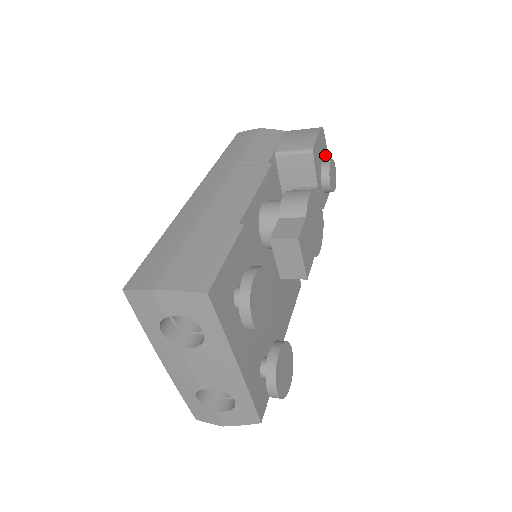
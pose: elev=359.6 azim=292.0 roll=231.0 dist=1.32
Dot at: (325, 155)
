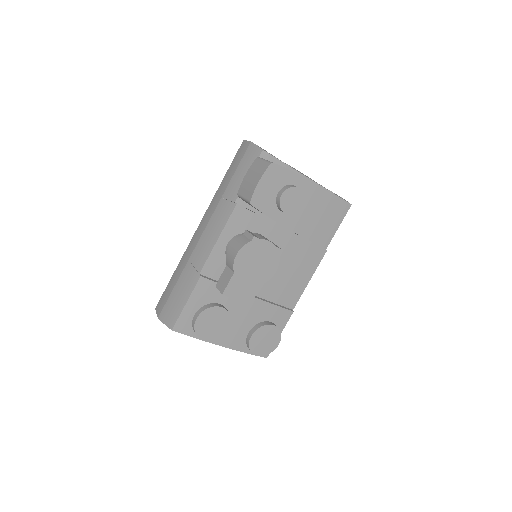
Dot at: (286, 180)
